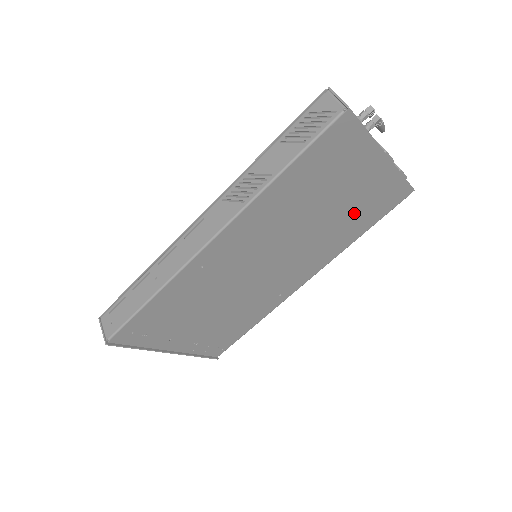
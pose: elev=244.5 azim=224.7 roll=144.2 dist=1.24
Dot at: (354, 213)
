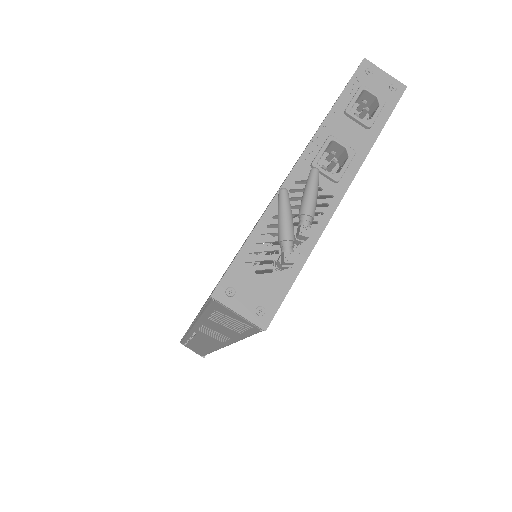
Dot at: occluded
